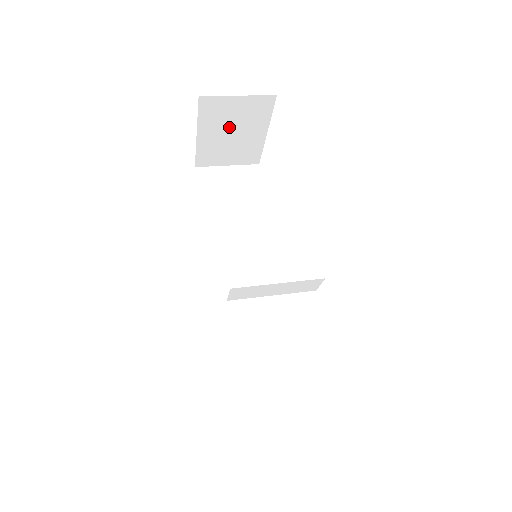
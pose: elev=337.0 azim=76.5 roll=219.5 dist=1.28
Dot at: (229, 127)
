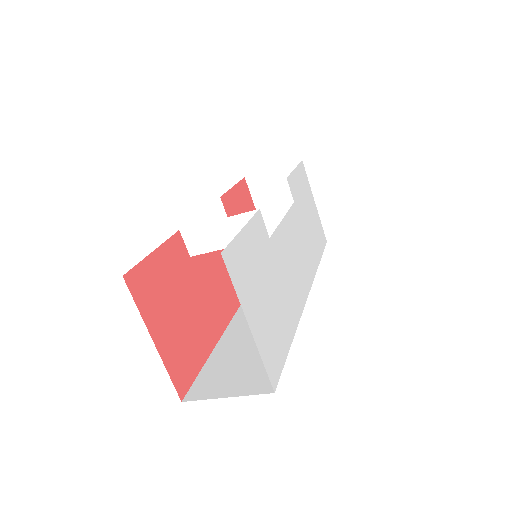
Dot at: (280, 203)
